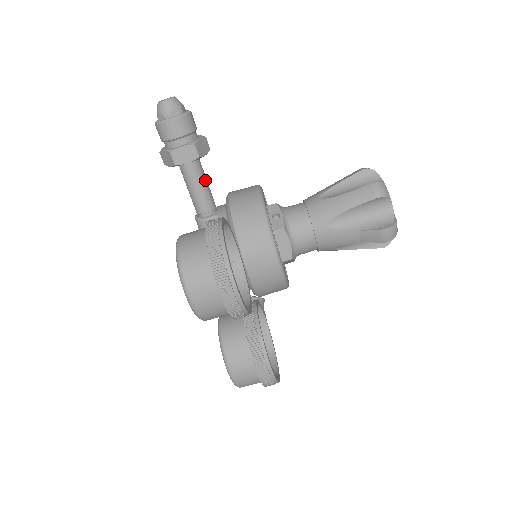
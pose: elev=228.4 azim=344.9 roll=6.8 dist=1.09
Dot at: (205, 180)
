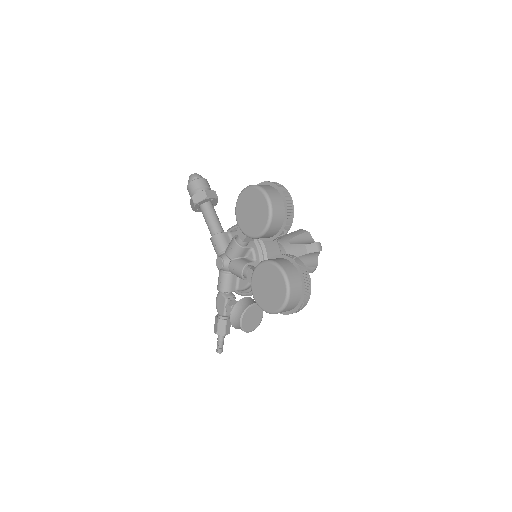
Dot at: (217, 216)
